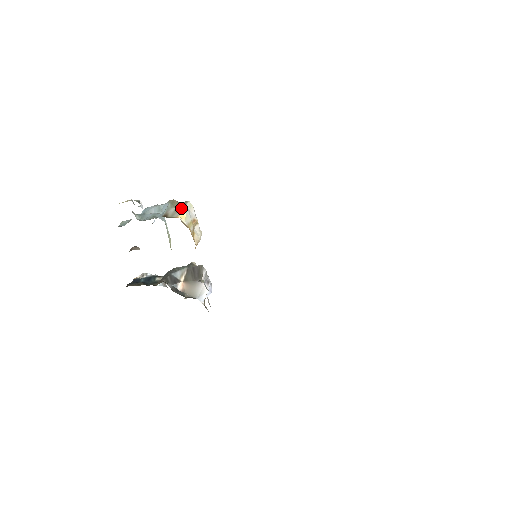
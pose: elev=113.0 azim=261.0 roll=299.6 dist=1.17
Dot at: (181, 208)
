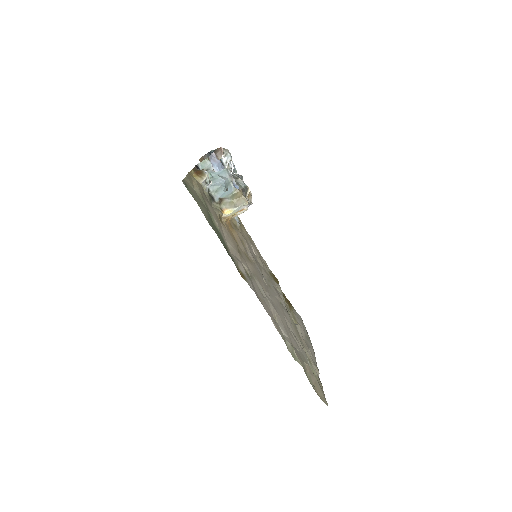
Dot at: (234, 205)
